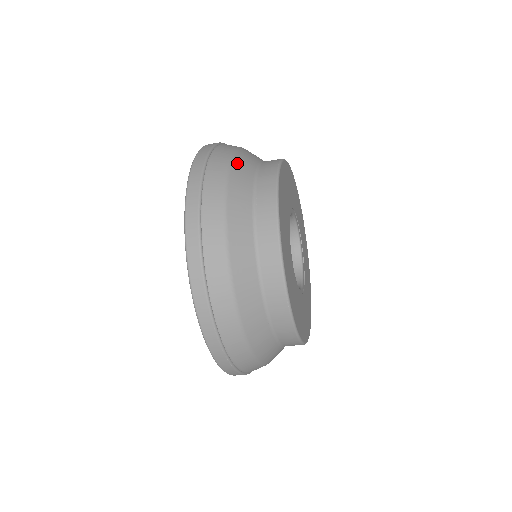
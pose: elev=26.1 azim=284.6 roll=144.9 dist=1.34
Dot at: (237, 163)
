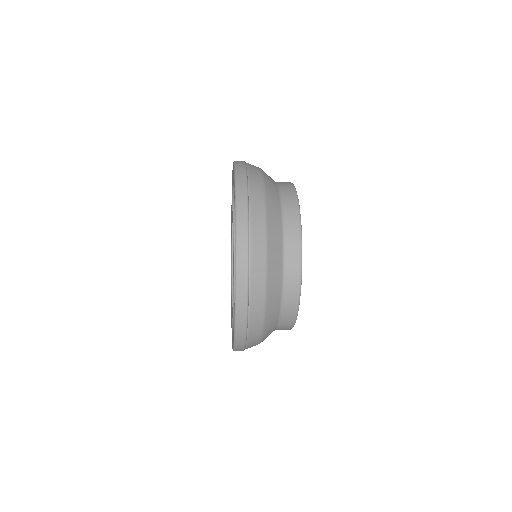
Dot at: (270, 290)
